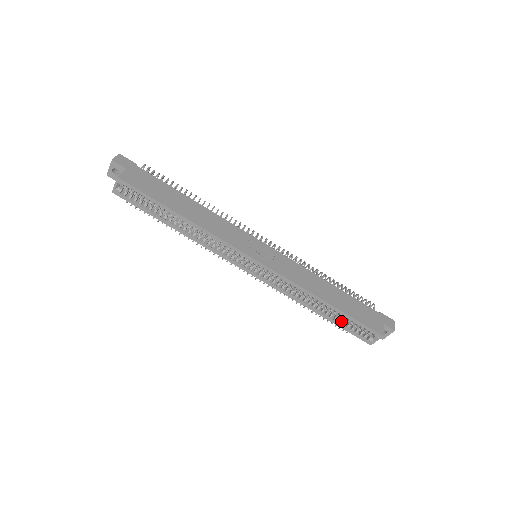
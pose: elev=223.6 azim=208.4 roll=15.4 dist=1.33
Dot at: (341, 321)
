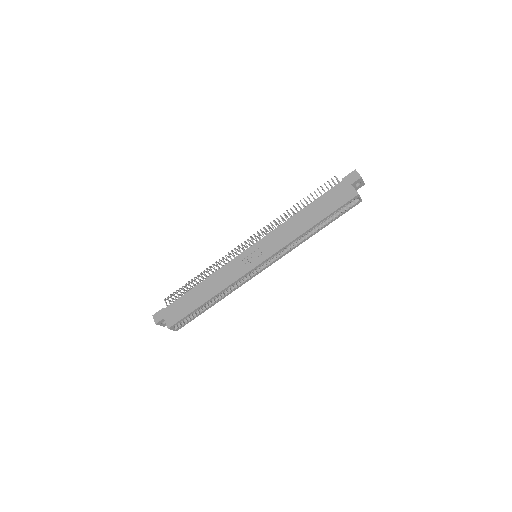
Dot at: (332, 217)
